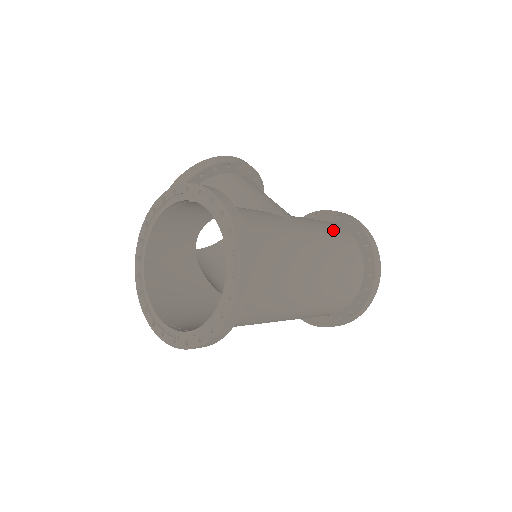
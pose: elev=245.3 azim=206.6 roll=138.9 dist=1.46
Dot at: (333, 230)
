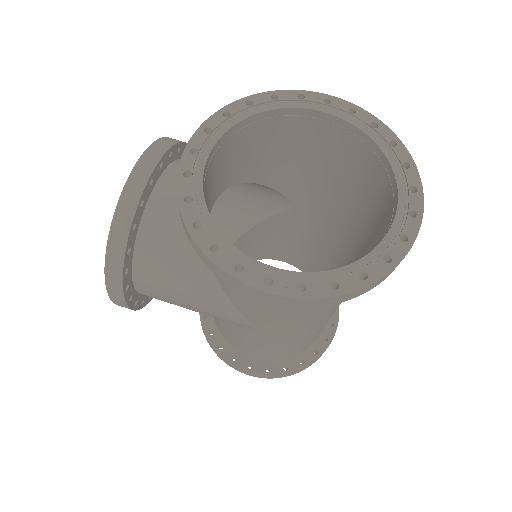
Dot at: (295, 243)
